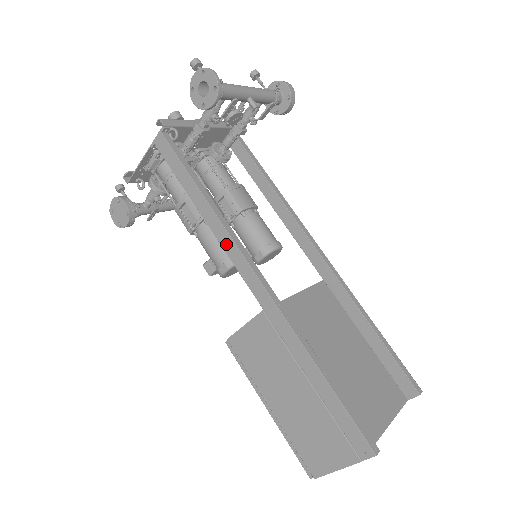
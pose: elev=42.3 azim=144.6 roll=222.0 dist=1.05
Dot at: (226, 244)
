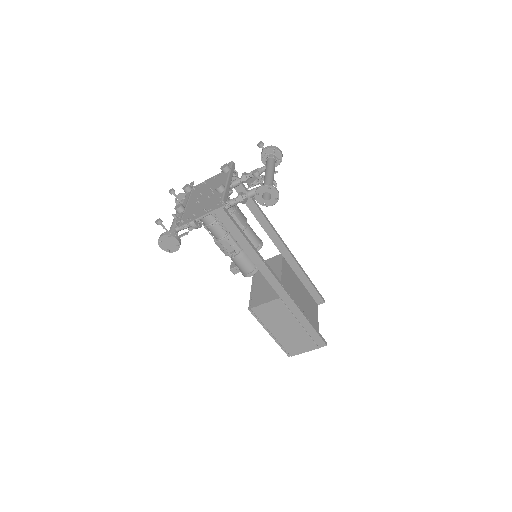
Dot at: (262, 269)
